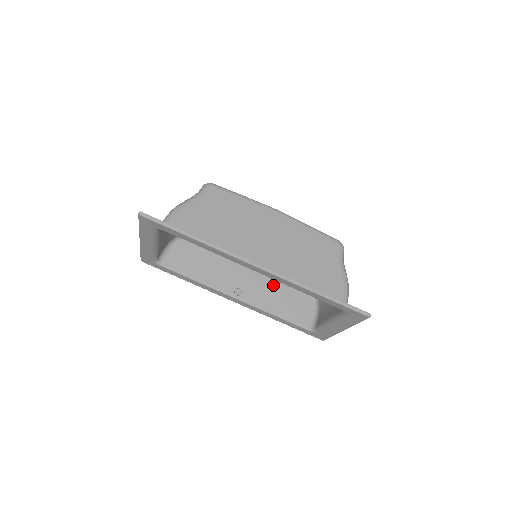
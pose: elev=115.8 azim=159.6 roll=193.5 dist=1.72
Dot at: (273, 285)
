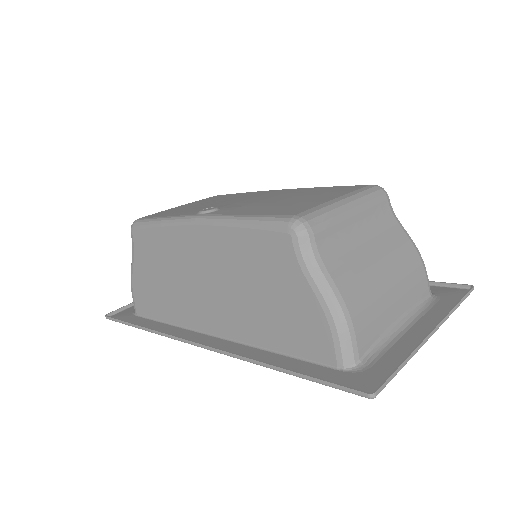
Dot at: occluded
